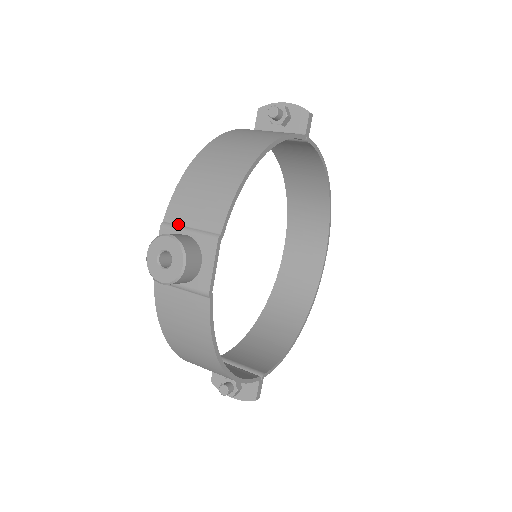
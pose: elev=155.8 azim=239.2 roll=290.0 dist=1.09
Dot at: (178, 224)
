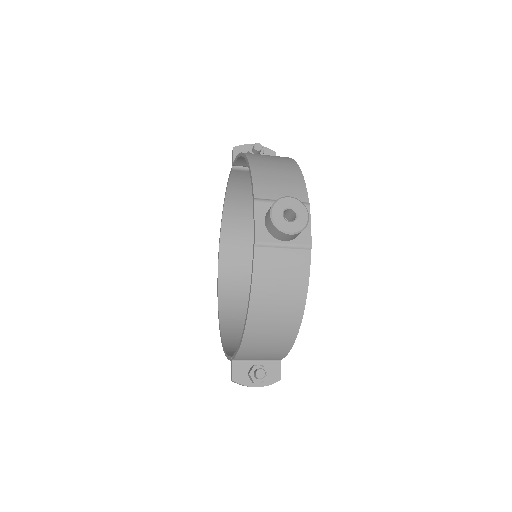
Dot at: (269, 199)
